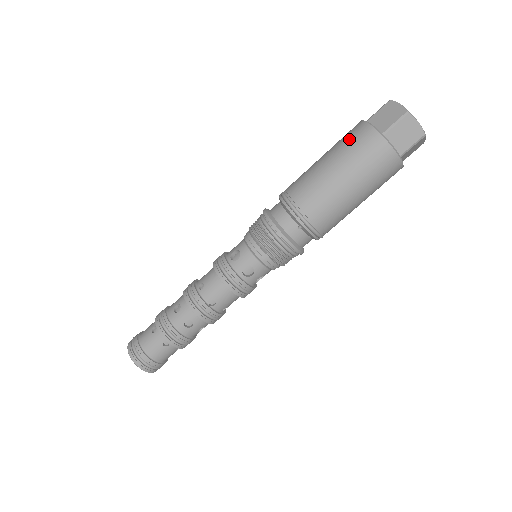
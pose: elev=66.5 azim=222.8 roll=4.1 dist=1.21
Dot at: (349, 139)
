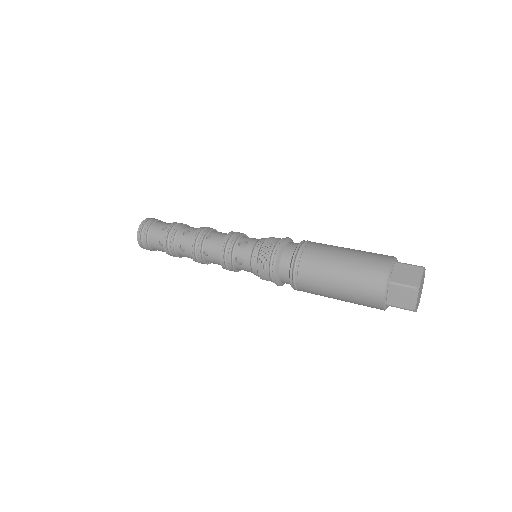
Dot at: (364, 288)
